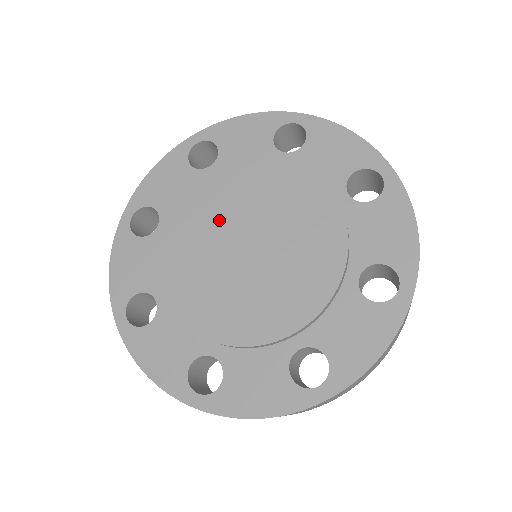
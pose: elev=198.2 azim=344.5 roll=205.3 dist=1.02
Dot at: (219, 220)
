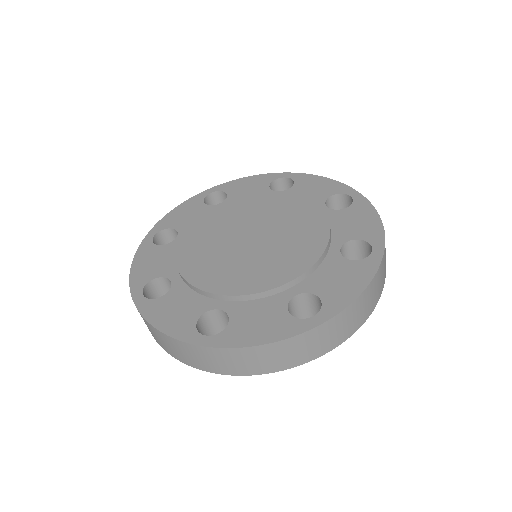
Dot at: (217, 242)
